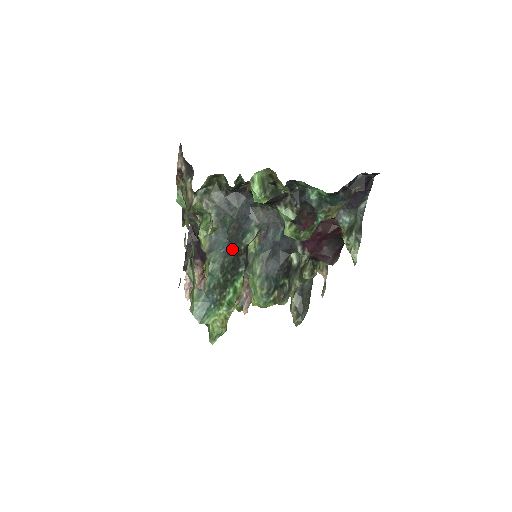
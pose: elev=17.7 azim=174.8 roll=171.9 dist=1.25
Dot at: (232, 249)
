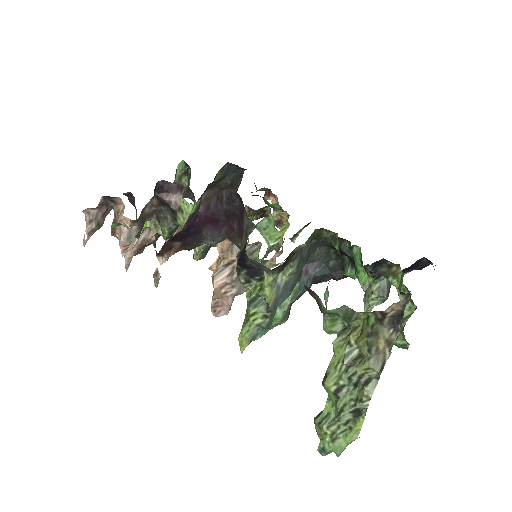
Dot at: occluded
